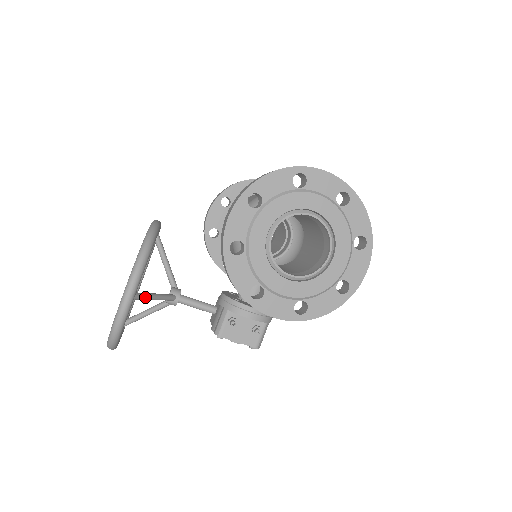
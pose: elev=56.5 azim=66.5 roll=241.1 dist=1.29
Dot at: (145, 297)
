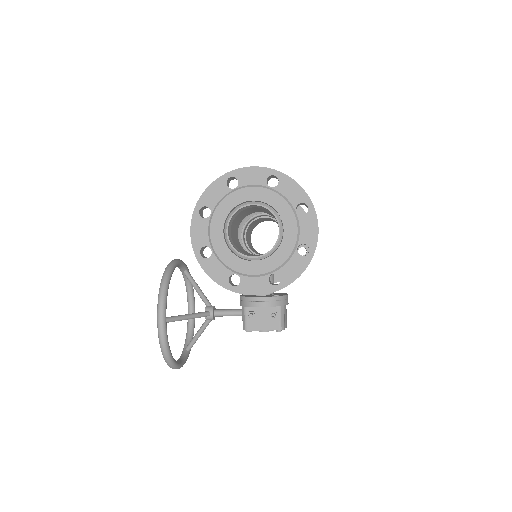
Dot at: (177, 318)
